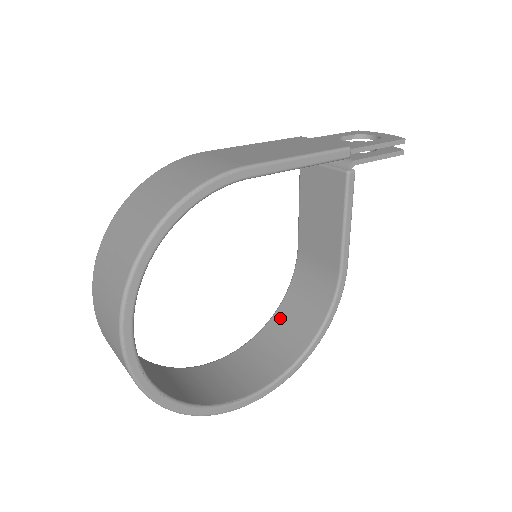
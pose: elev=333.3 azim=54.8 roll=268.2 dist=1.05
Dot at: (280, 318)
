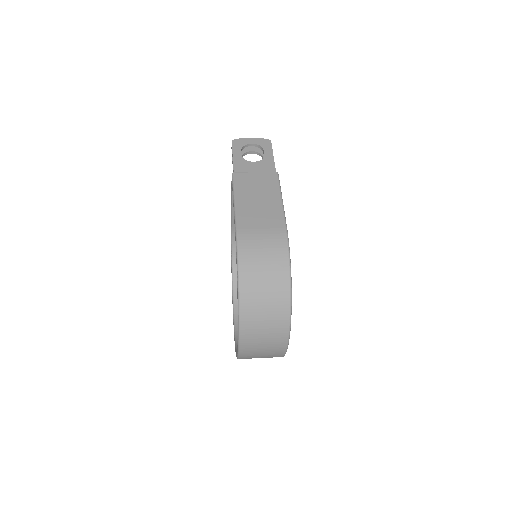
Dot at: occluded
